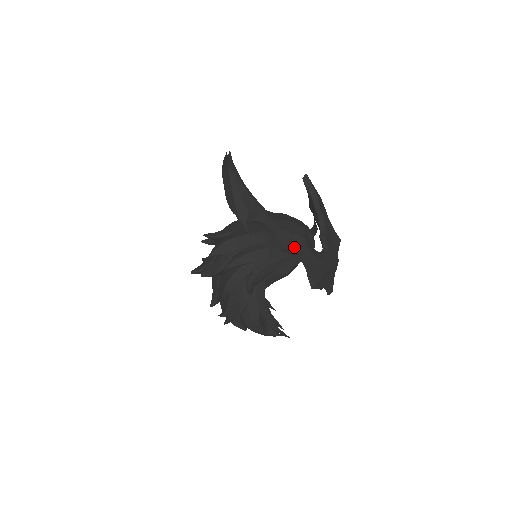
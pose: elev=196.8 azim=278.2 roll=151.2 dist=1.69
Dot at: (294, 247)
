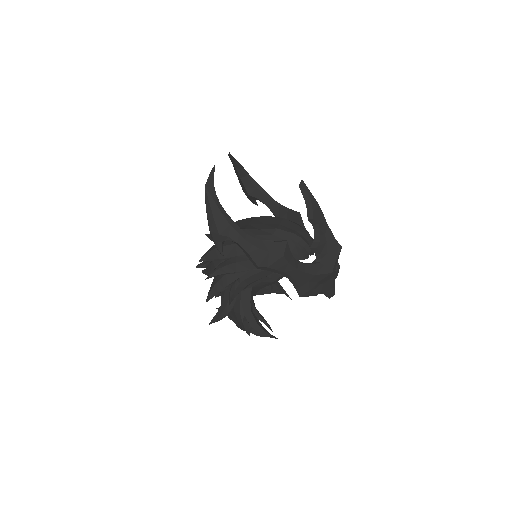
Dot at: (270, 264)
